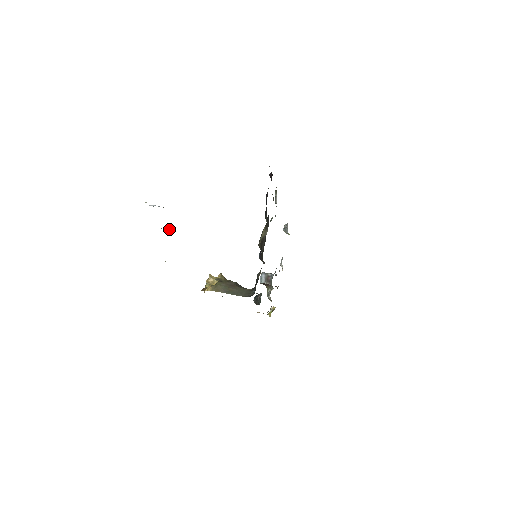
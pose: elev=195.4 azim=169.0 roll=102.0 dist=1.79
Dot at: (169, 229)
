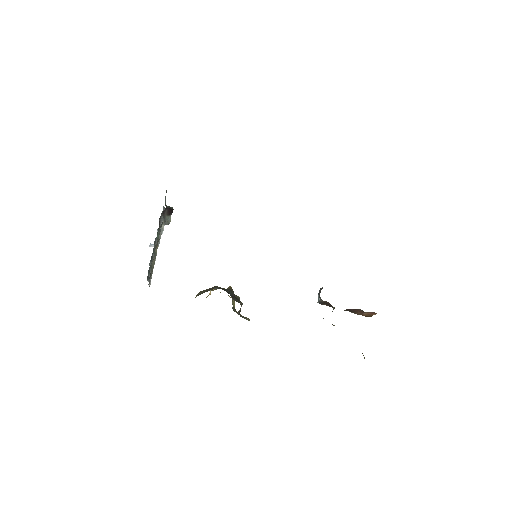
Dot at: (151, 244)
